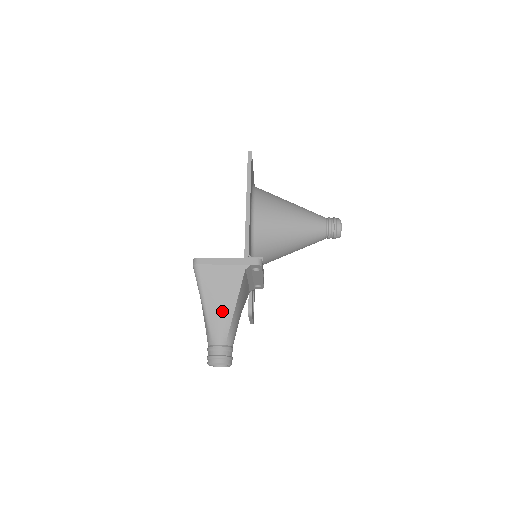
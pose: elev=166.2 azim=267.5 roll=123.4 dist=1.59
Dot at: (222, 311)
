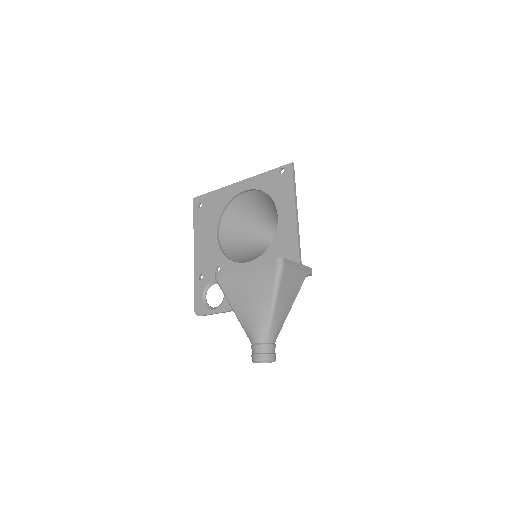
Dot at: (284, 311)
